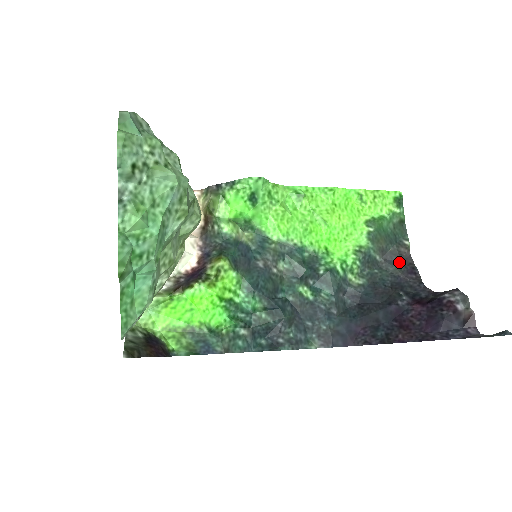
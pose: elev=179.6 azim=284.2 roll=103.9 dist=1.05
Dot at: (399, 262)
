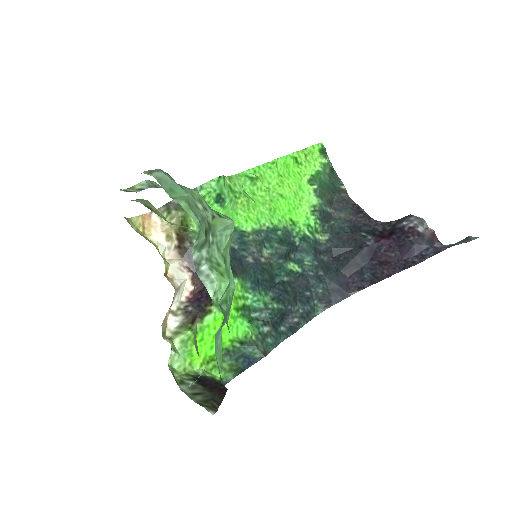
Dot at: (345, 207)
